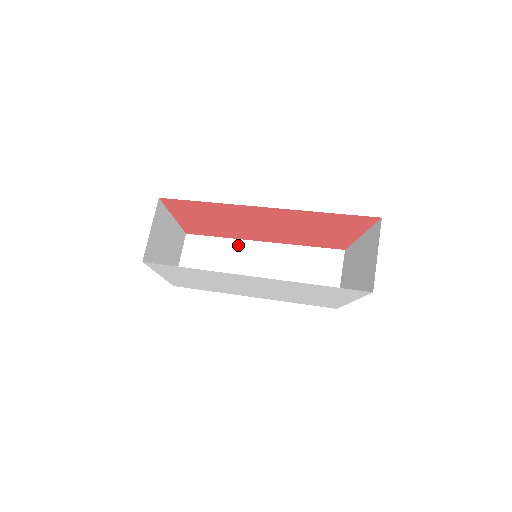
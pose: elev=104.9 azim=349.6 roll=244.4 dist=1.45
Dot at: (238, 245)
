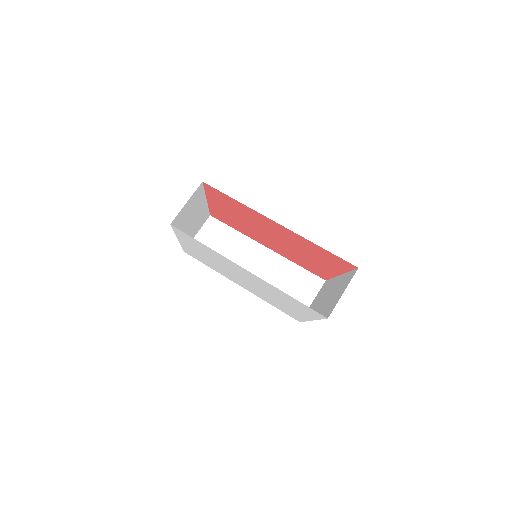
Dot at: (246, 241)
